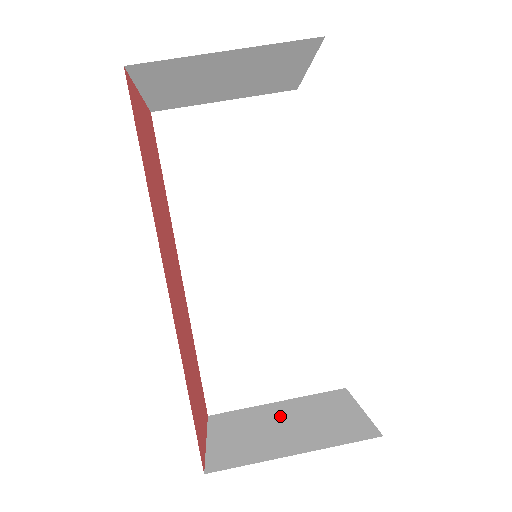
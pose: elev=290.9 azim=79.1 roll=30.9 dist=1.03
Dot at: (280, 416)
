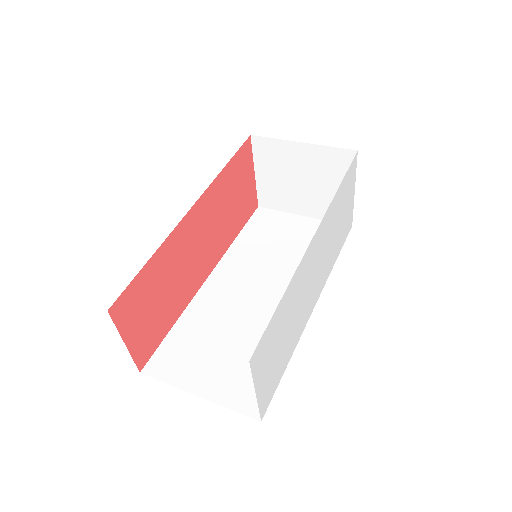
Dot at: occluded
